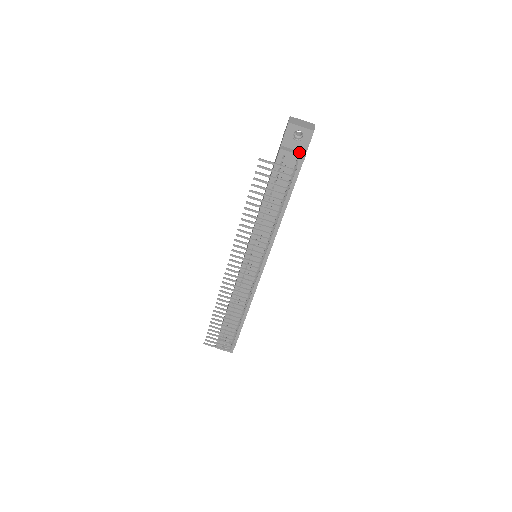
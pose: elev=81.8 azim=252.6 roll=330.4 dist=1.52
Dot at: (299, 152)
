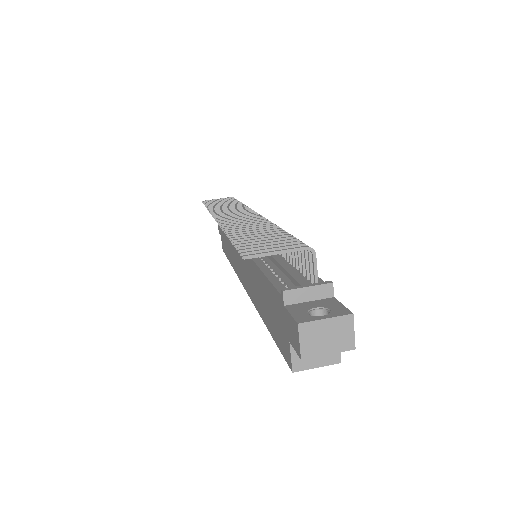
Dot at: occluded
